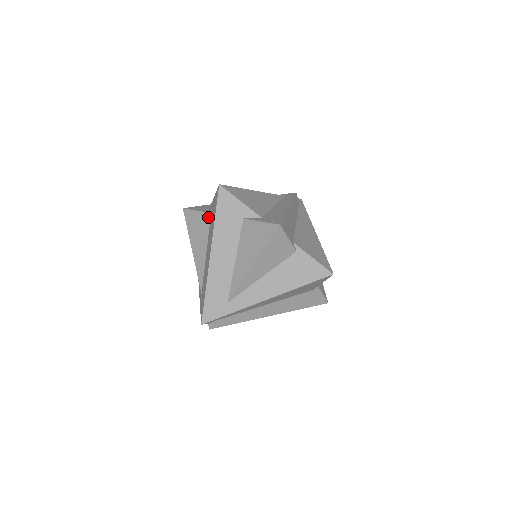
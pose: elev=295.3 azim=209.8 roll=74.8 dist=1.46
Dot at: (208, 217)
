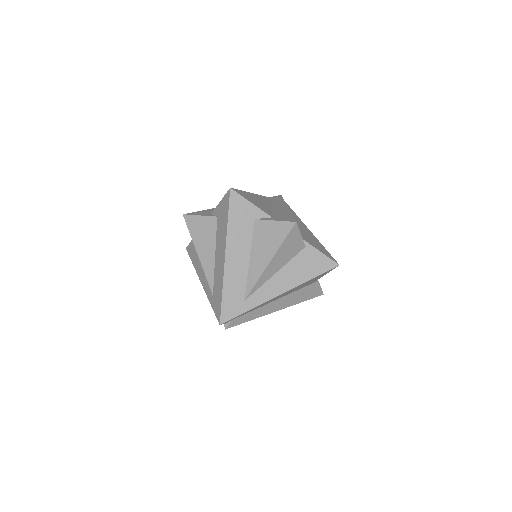
Dot at: (214, 221)
